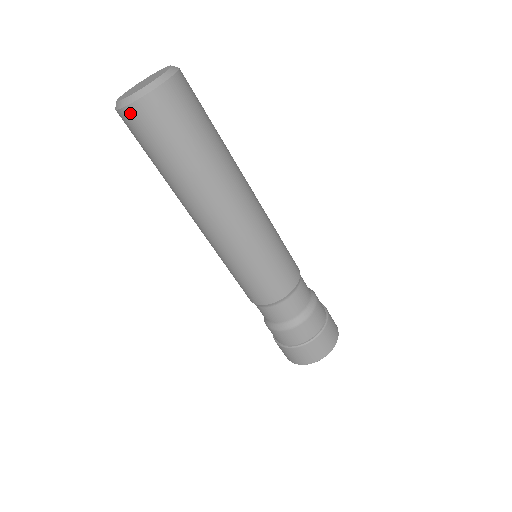
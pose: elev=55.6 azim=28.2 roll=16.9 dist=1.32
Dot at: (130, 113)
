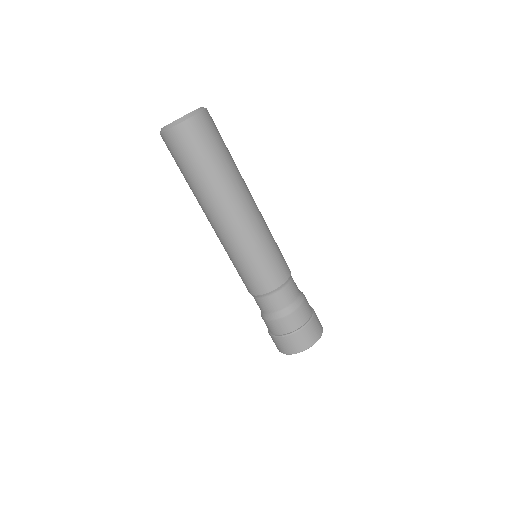
Dot at: (188, 125)
